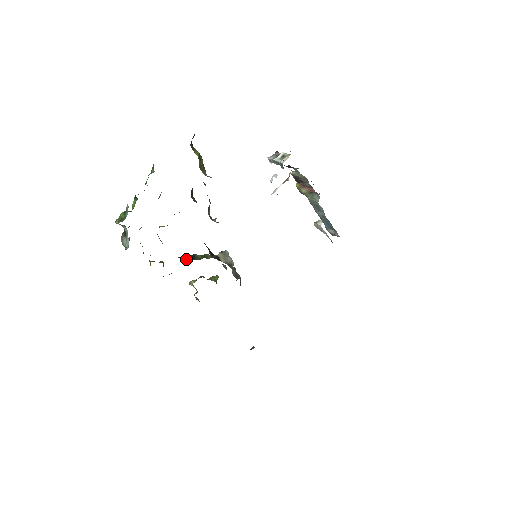
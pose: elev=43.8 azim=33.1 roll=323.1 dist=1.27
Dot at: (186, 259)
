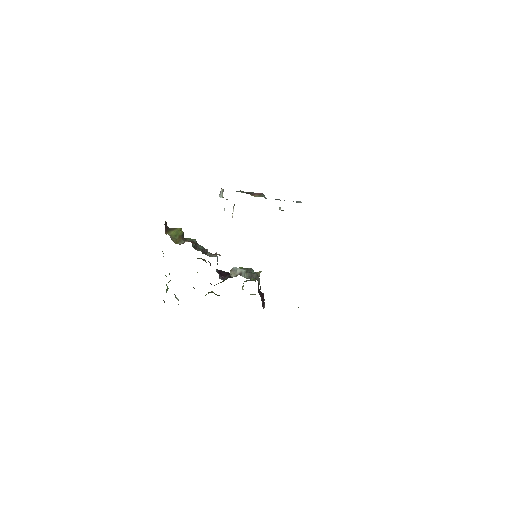
Dot at: occluded
